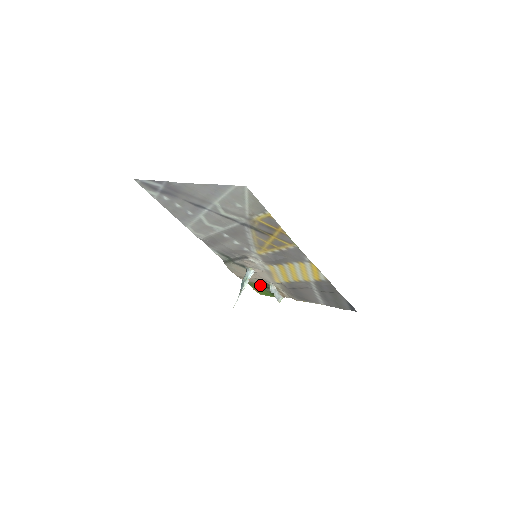
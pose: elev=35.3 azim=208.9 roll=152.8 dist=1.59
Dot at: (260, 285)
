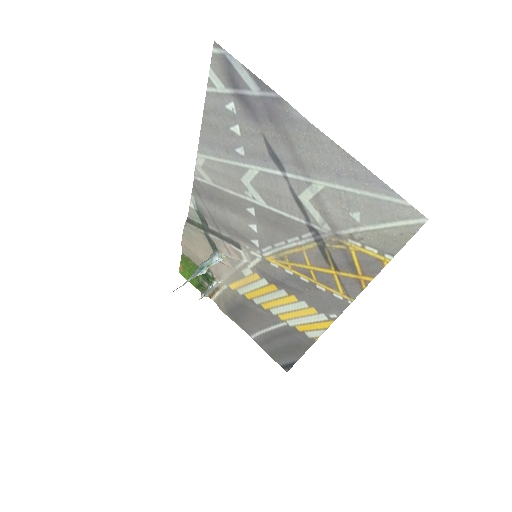
Dot at: occluded
